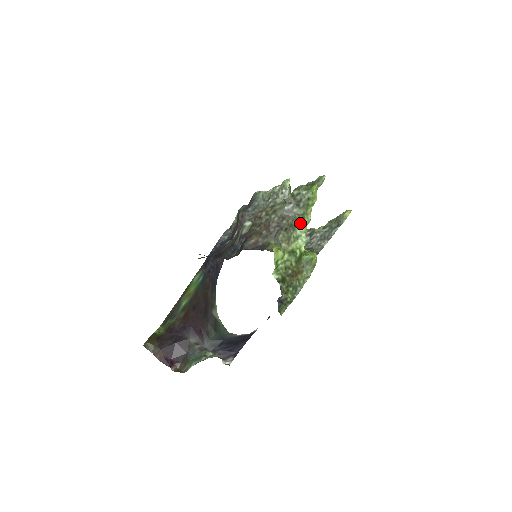
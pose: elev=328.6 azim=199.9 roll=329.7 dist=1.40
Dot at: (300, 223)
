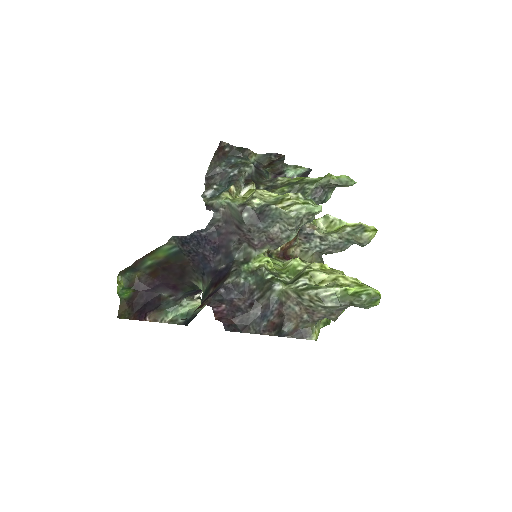
Dot at: occluded
